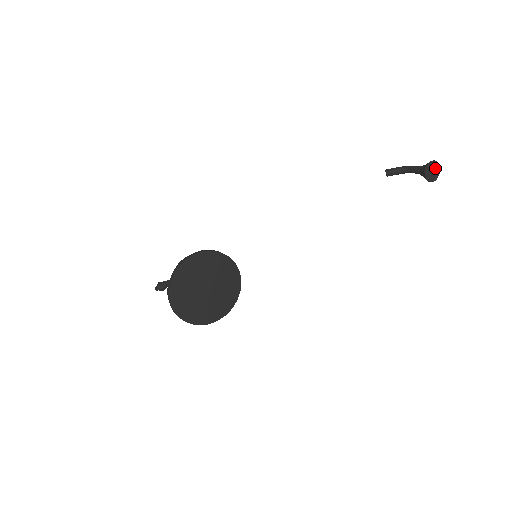
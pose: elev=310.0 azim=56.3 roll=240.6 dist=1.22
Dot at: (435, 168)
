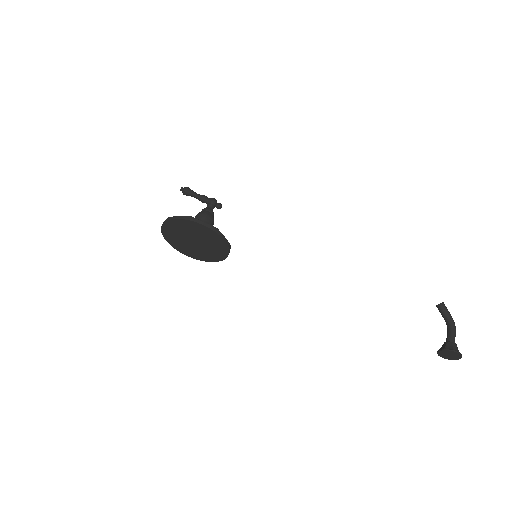
Dot at: (455, 356)
